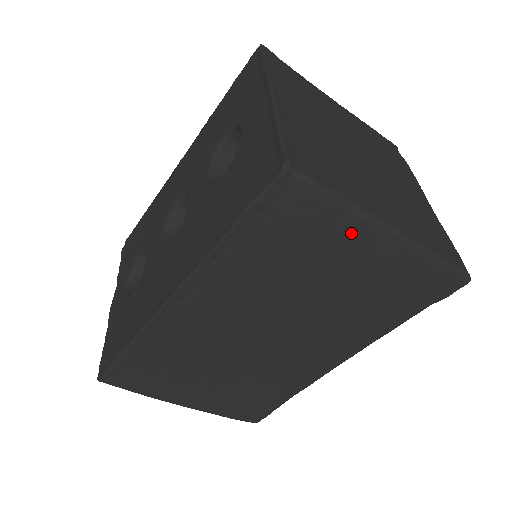
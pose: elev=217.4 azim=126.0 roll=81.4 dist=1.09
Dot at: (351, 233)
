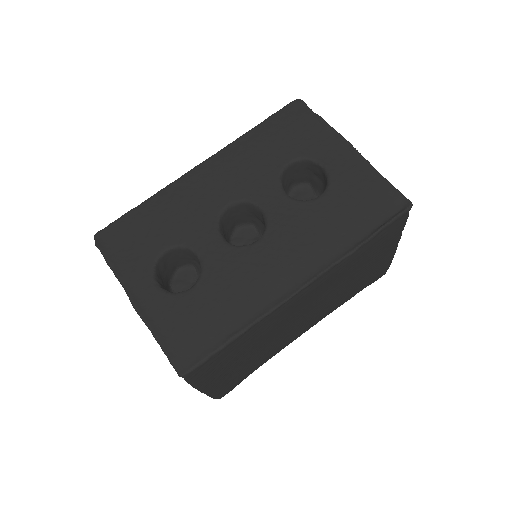
Dot at: (392, 245)
